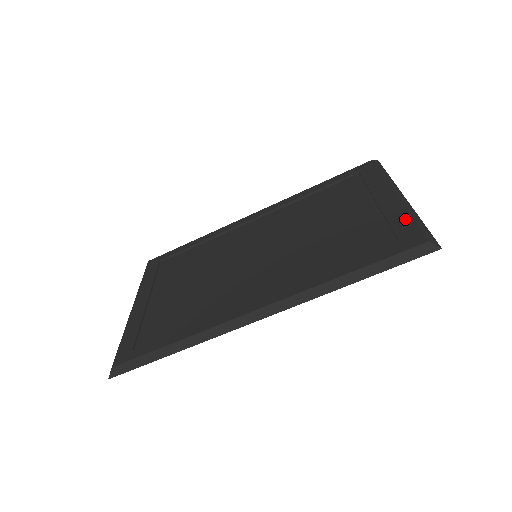
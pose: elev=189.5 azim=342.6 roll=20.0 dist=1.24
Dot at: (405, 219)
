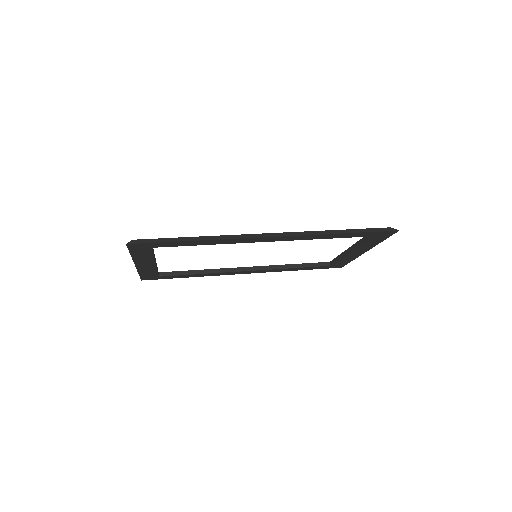
Dot at: occluded
